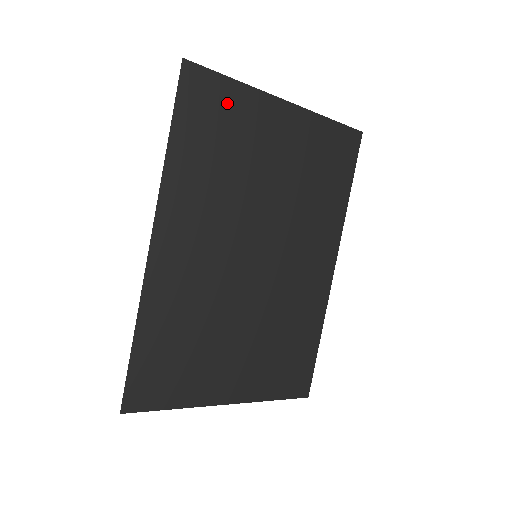
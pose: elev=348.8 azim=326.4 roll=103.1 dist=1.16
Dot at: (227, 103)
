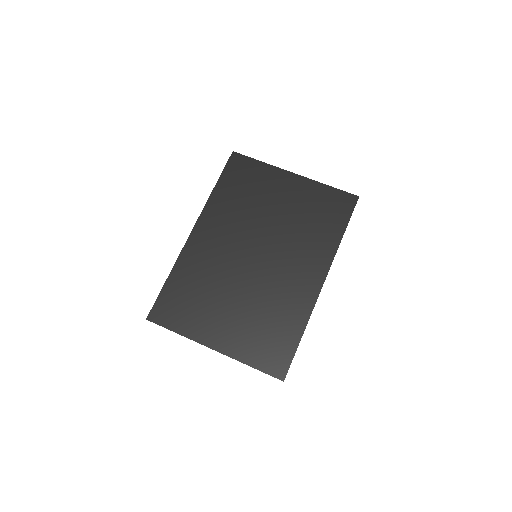
Dot at: (254, 172)
